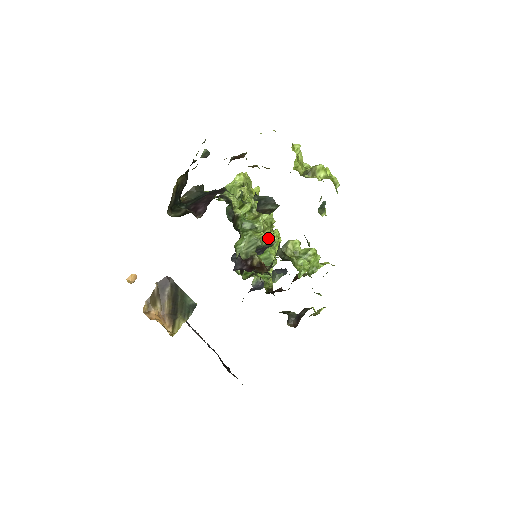
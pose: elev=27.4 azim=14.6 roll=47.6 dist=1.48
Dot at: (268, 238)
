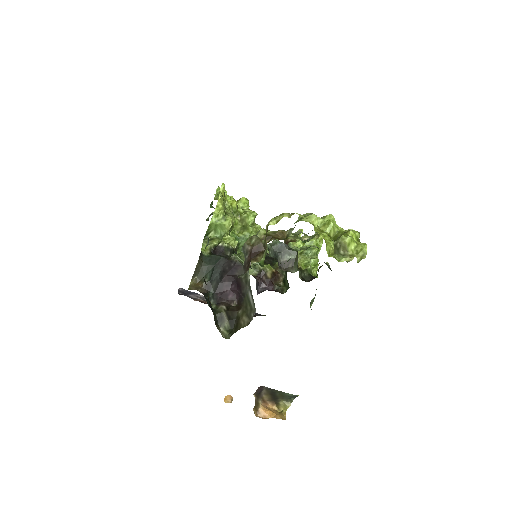
Dot at: occluded
